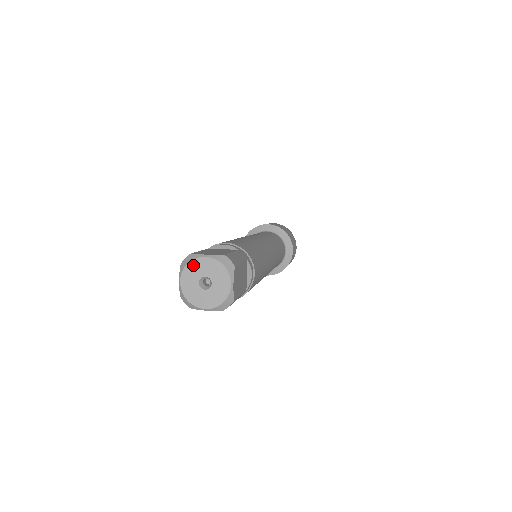
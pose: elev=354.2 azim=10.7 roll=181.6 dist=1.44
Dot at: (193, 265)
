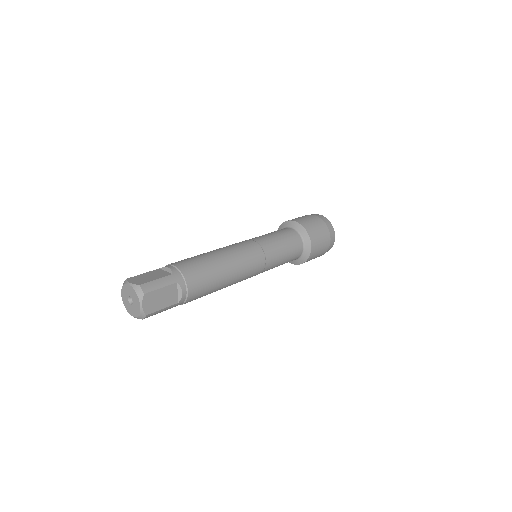
Dot at: (125, 287)
